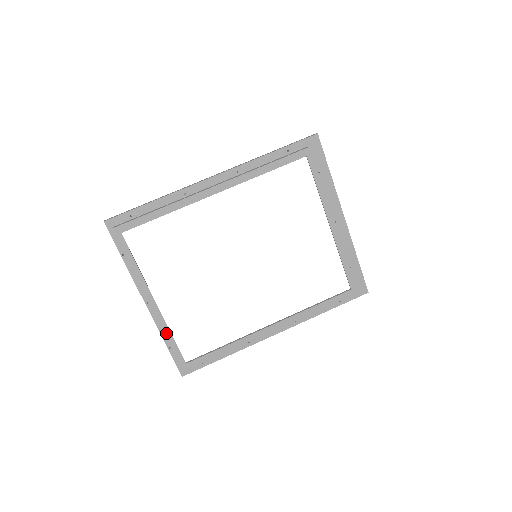
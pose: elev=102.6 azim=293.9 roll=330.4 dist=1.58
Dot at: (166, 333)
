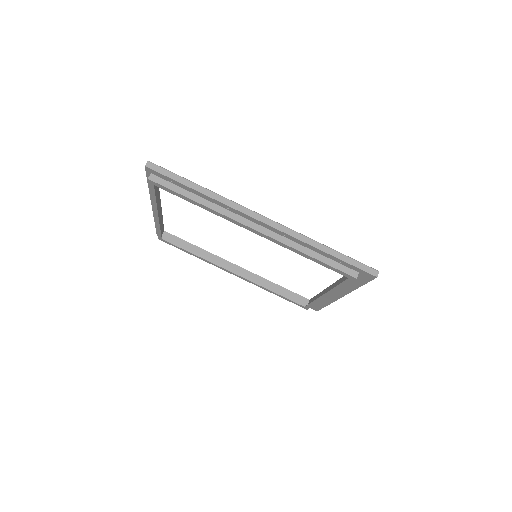
Dot at: (157, 226)
